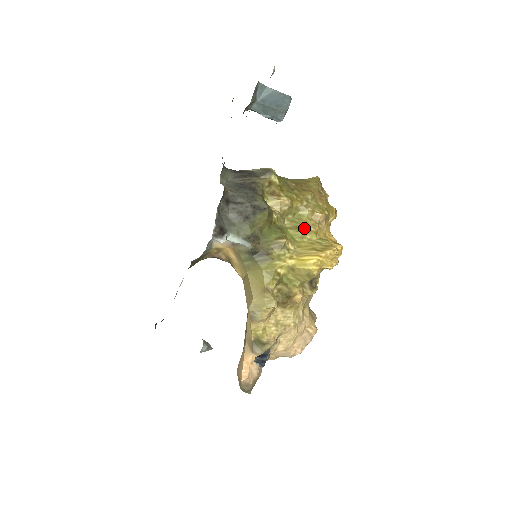
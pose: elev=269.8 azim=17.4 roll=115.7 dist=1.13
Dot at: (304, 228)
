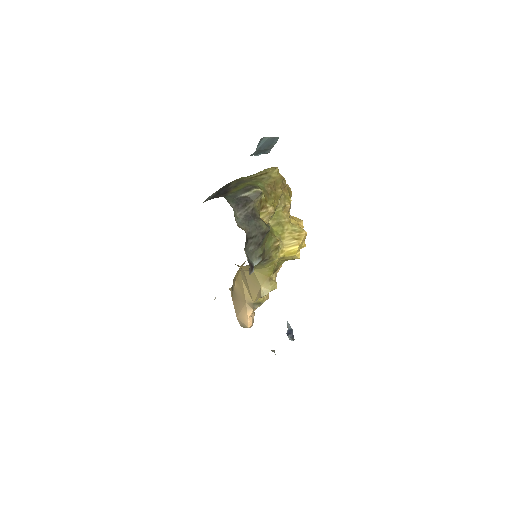
Dot at: (282, 222)
